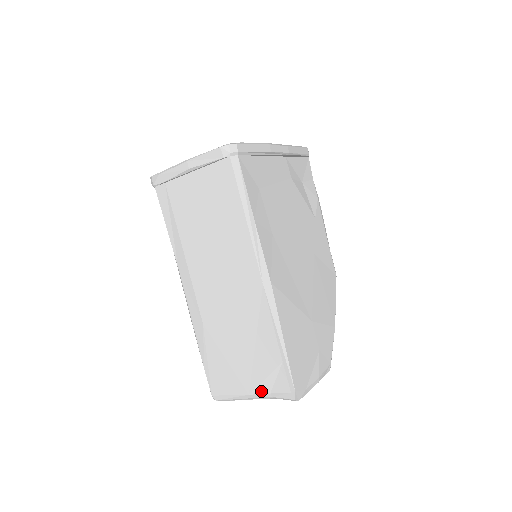
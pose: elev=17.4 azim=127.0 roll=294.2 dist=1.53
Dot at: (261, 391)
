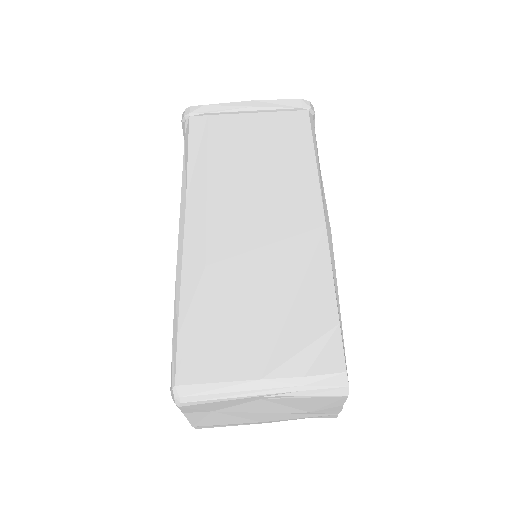
Dot at: (288, 372)
